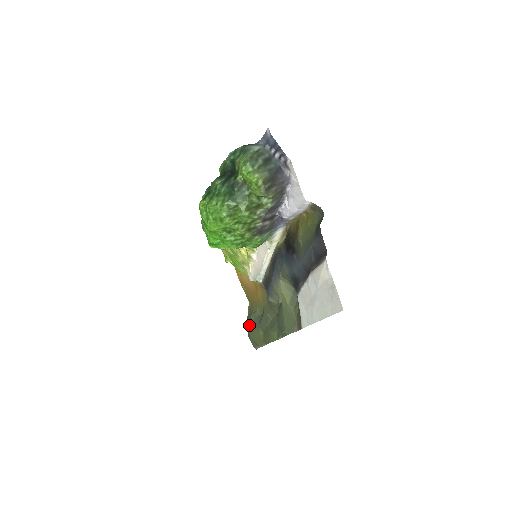
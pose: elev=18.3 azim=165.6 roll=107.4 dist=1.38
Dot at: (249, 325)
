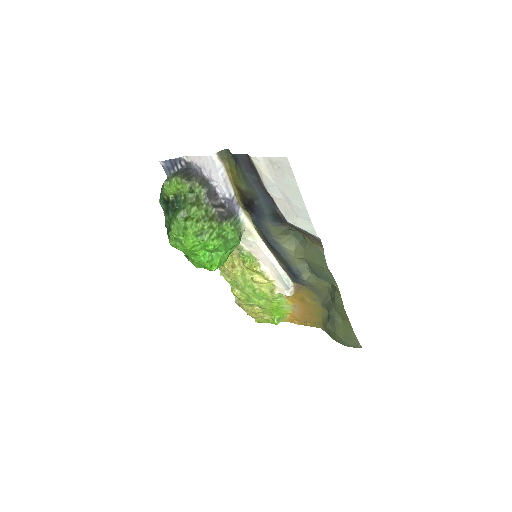
Dot at: (334, 335)
